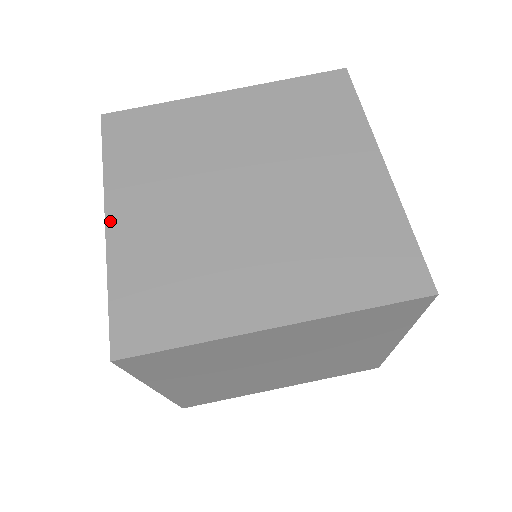
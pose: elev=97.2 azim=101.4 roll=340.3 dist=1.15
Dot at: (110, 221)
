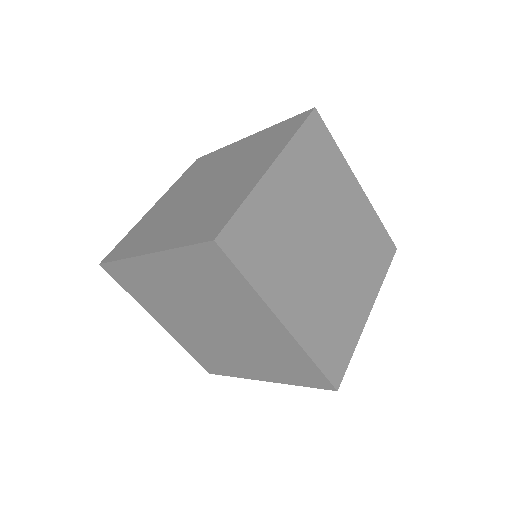
Dot at: (150, 251)
